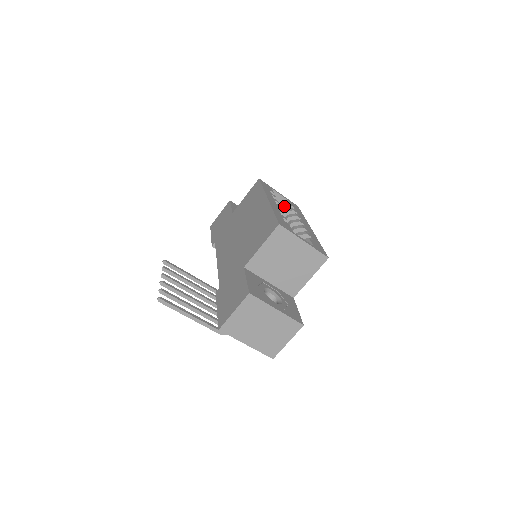
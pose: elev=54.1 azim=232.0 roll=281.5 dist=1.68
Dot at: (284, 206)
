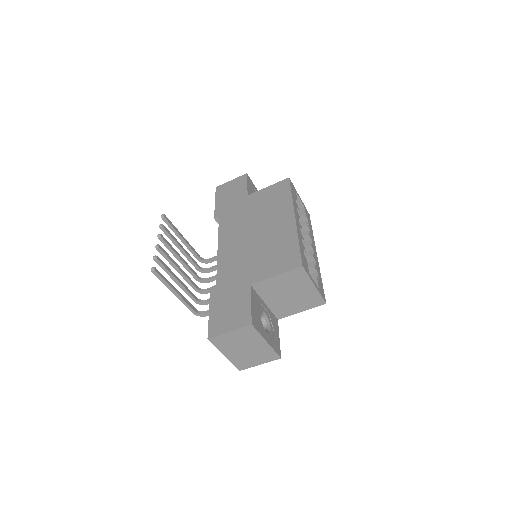
Dot at: (300, 215)
